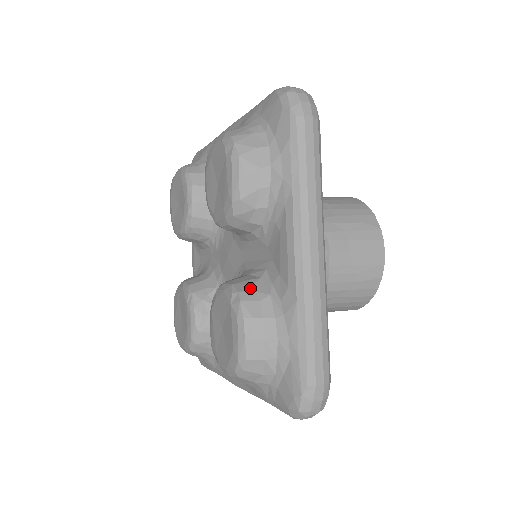
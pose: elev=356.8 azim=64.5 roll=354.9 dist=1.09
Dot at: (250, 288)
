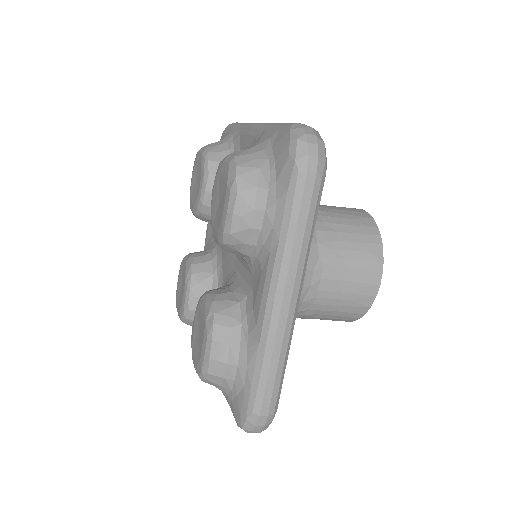
Dot at: (226, 311)
